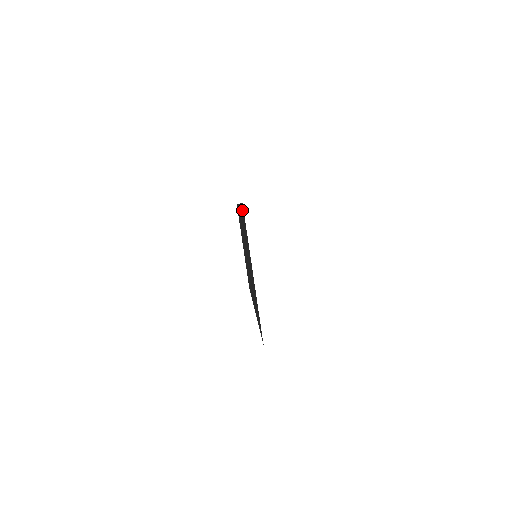
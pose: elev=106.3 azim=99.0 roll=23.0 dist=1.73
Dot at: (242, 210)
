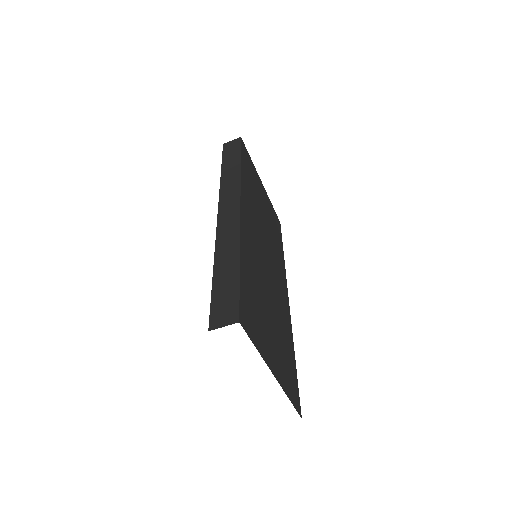
Dot at: occluded
